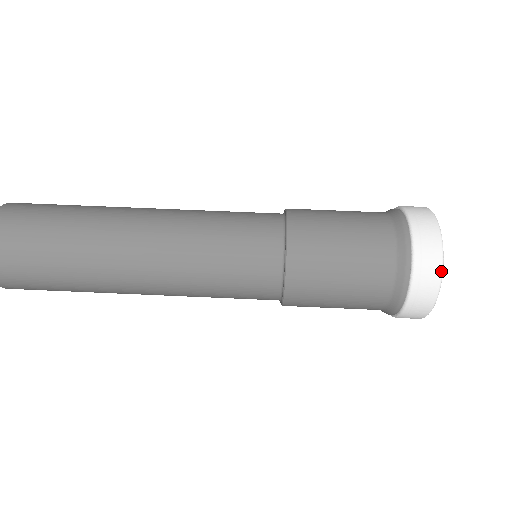
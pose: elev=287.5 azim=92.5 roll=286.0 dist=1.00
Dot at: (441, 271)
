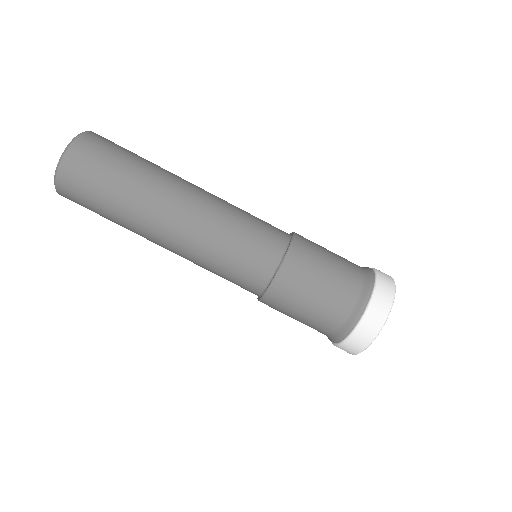
Dot at: occluded
